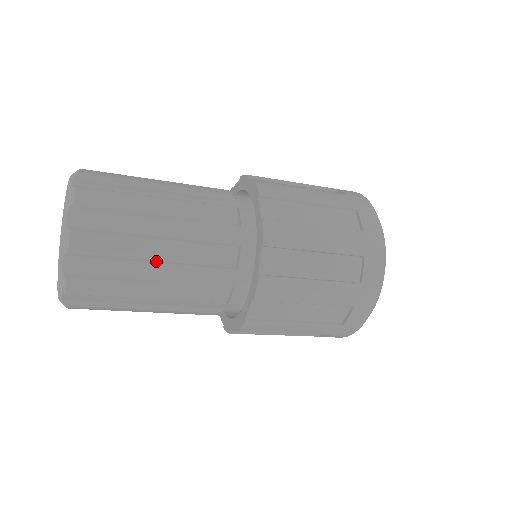
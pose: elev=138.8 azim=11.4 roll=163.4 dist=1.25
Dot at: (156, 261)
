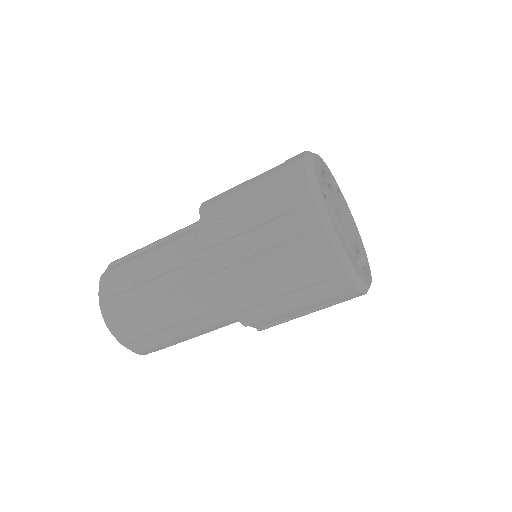
Dot at: (145, 267)
